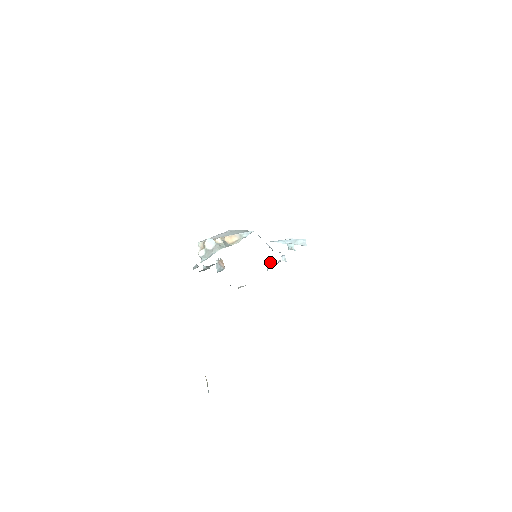
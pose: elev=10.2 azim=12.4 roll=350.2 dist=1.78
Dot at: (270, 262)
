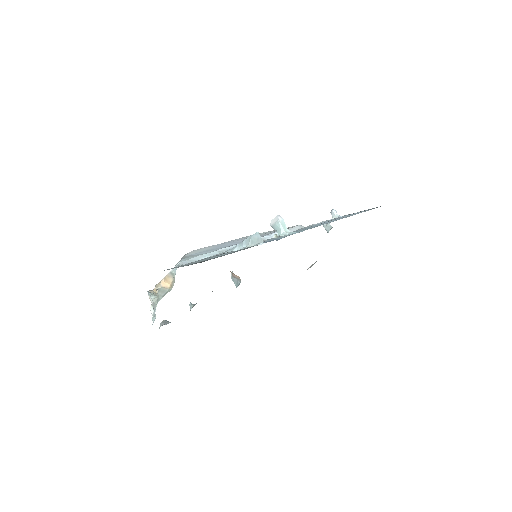
Dot at: occluded
